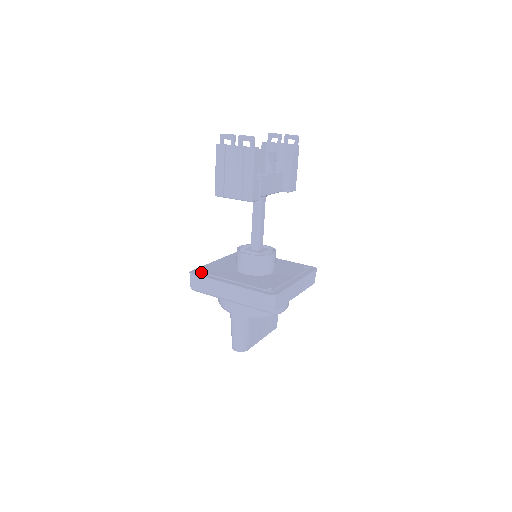
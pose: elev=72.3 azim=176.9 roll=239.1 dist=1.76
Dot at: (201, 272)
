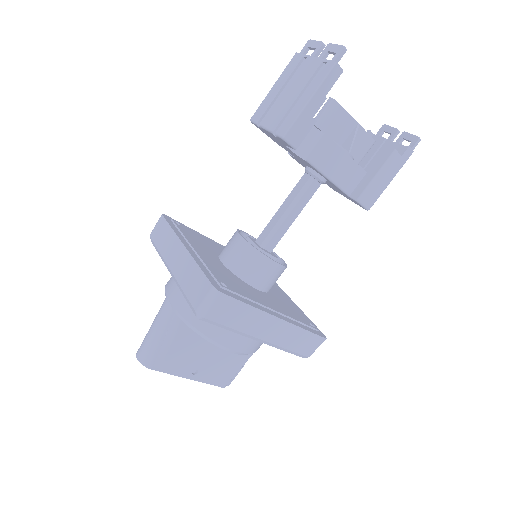
Dot at: (174, 222)
